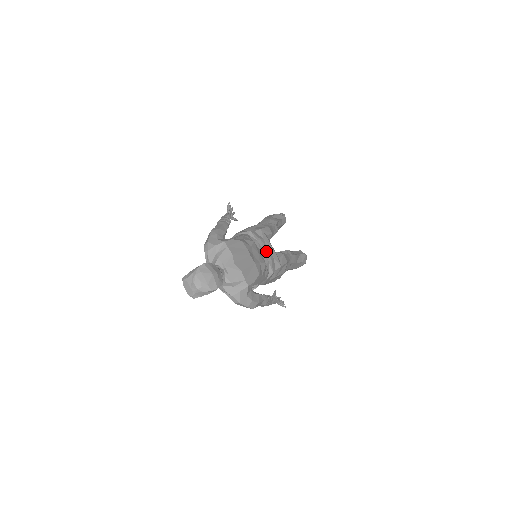
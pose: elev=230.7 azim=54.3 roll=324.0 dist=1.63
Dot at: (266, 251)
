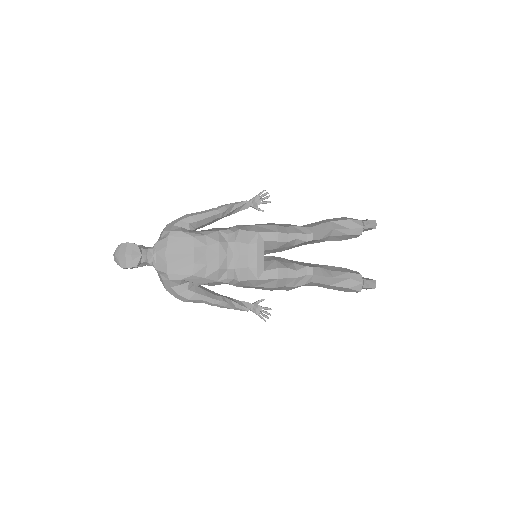
Dot at: (243, 257)
